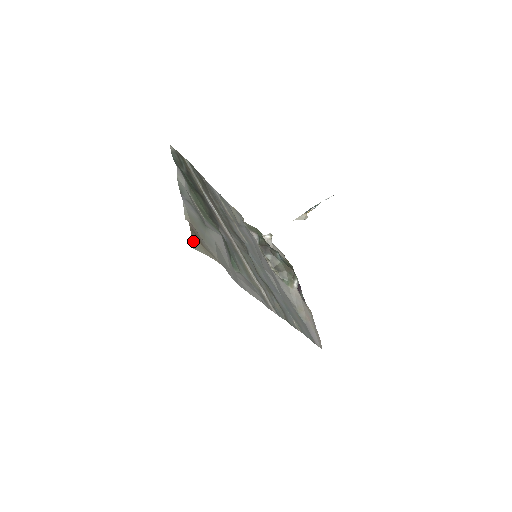
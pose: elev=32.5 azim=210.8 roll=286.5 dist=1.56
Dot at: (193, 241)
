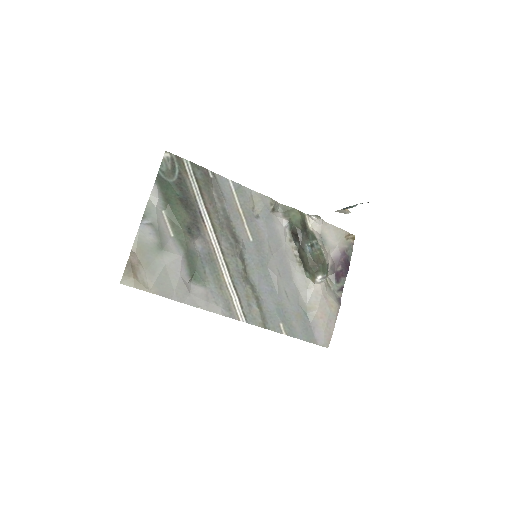
Dot at: (123, 276)
